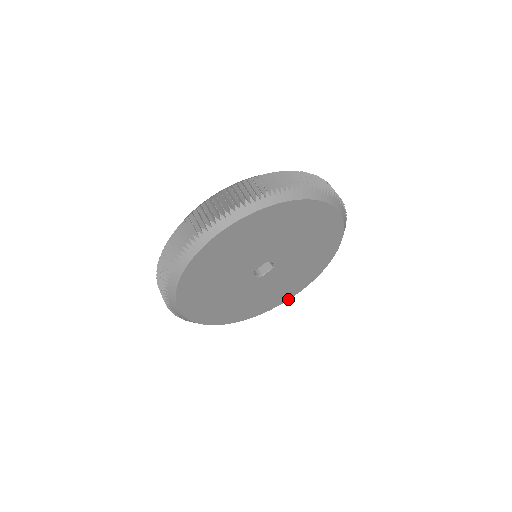
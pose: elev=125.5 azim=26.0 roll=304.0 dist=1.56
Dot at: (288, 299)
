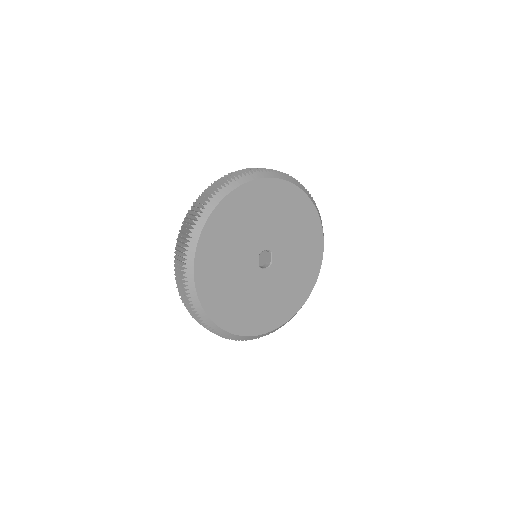
Dot at: (321, 264)
